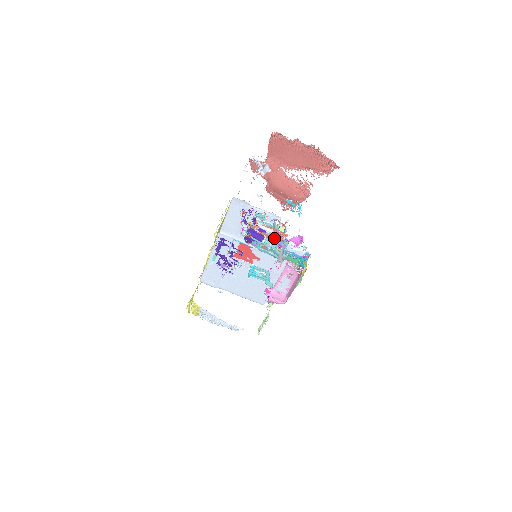
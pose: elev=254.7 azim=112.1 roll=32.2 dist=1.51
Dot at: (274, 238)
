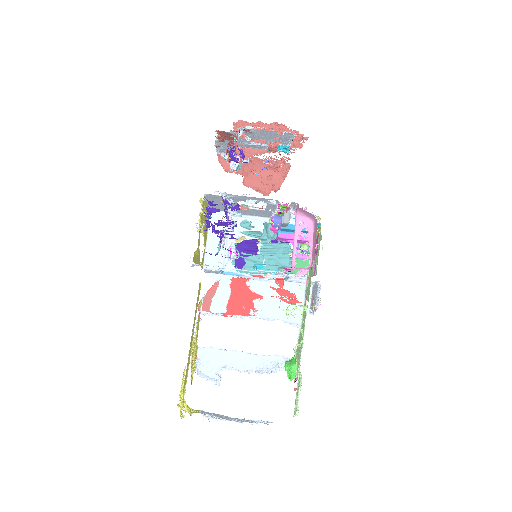
Dot at: (270, 243)
